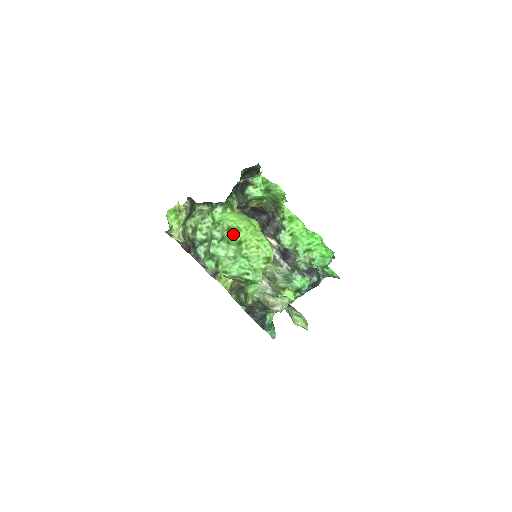
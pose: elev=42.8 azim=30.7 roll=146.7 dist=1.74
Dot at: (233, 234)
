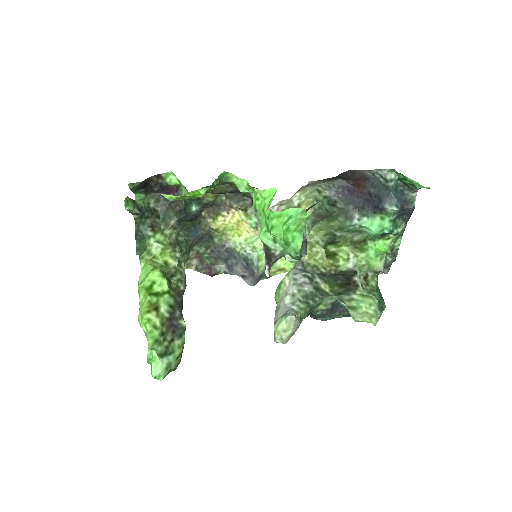
Dot at: occluded
